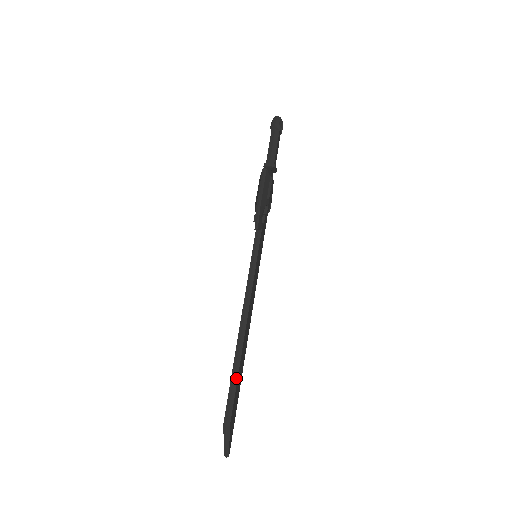
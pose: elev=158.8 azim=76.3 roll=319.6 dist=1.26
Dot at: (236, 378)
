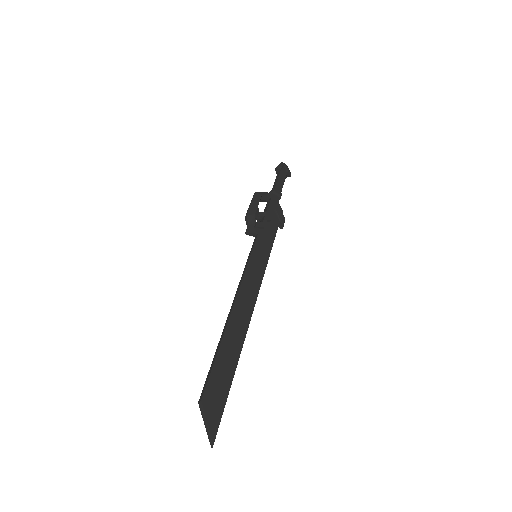
Dot at: (216, 354)
